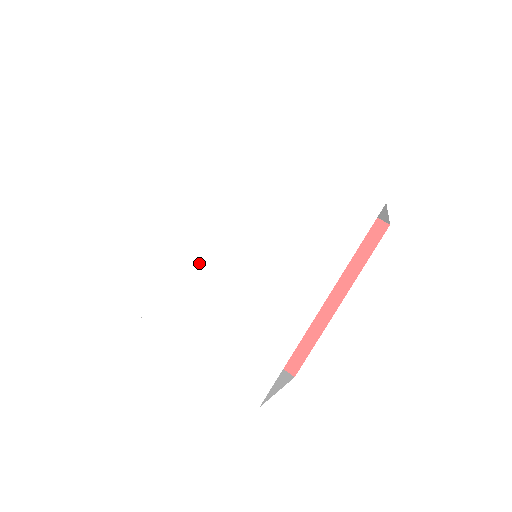
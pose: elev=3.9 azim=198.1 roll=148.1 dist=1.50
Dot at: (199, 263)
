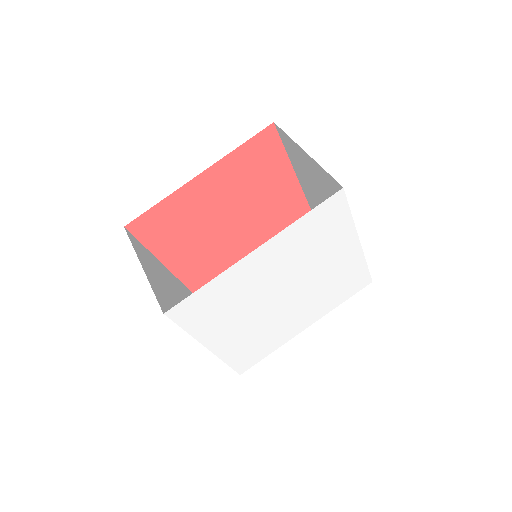
Dot at: (257, 300)
